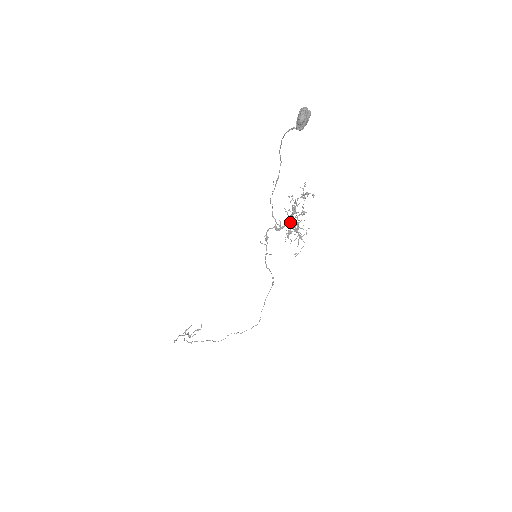
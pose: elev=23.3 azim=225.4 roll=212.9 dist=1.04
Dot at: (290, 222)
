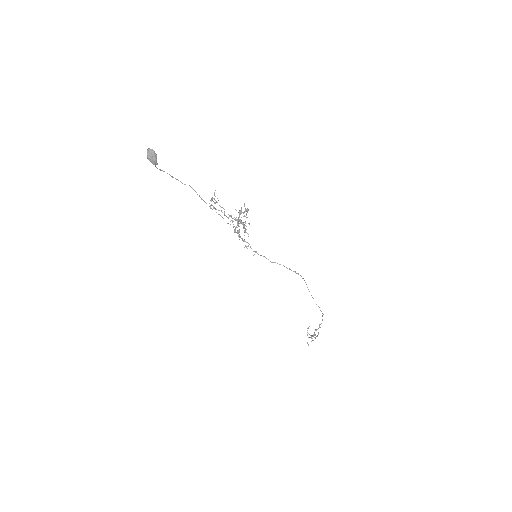
Dot at: (237, 222)
